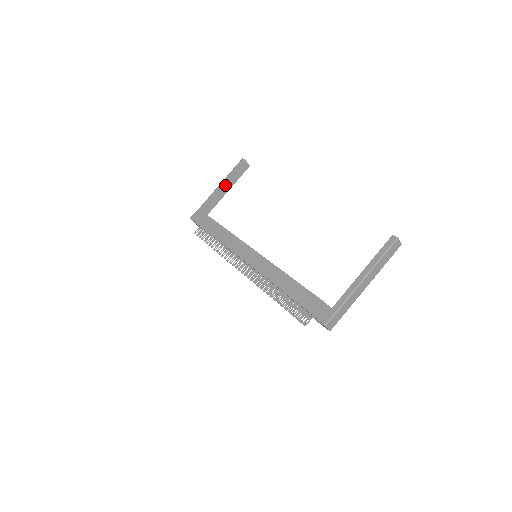
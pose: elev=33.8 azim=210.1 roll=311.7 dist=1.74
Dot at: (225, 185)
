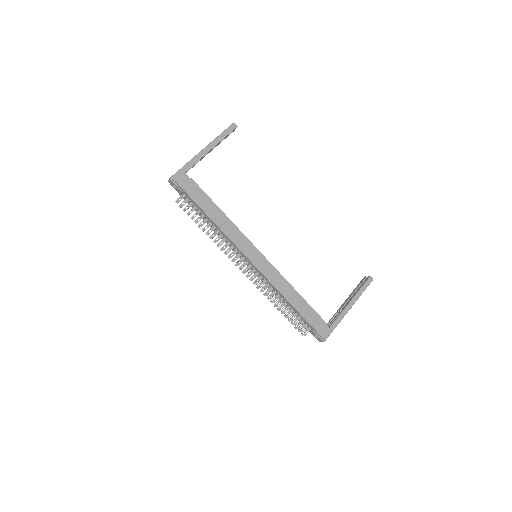
Dot at: (212, 148)
